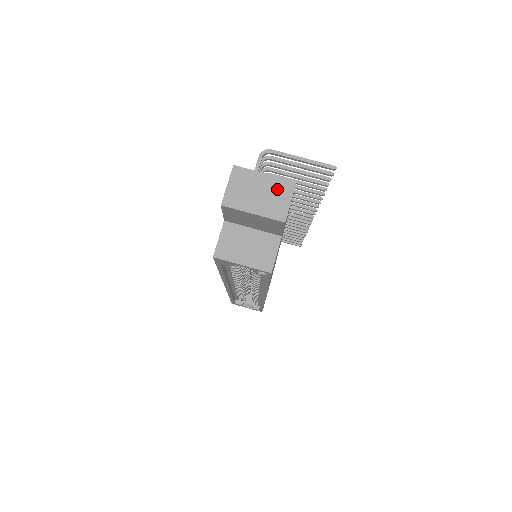
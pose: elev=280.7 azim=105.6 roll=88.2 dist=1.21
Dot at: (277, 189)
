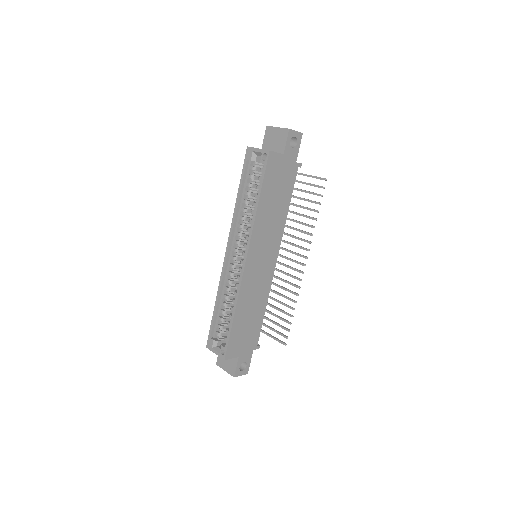
Dot at: occluded
